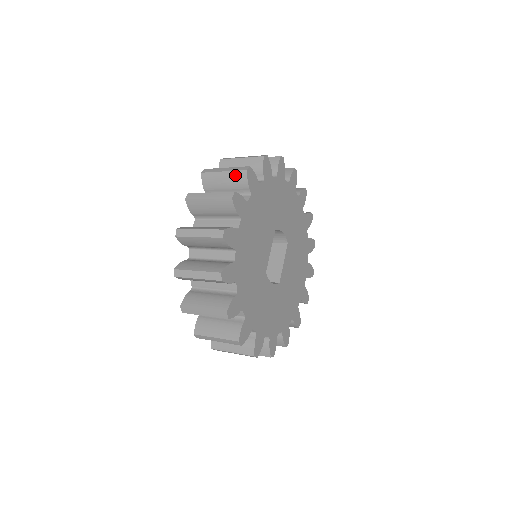
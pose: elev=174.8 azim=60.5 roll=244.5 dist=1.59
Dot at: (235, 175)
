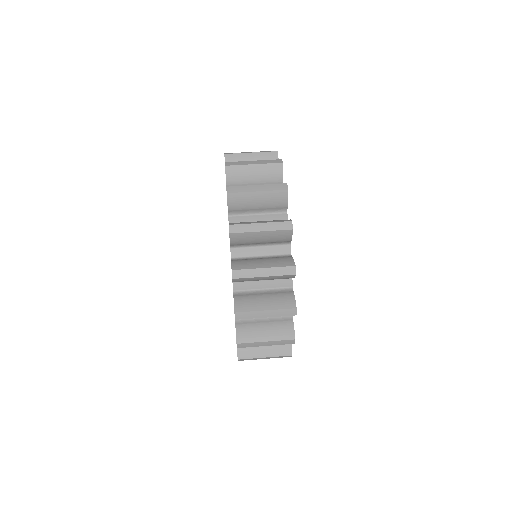
Dot at: (269, 168)
